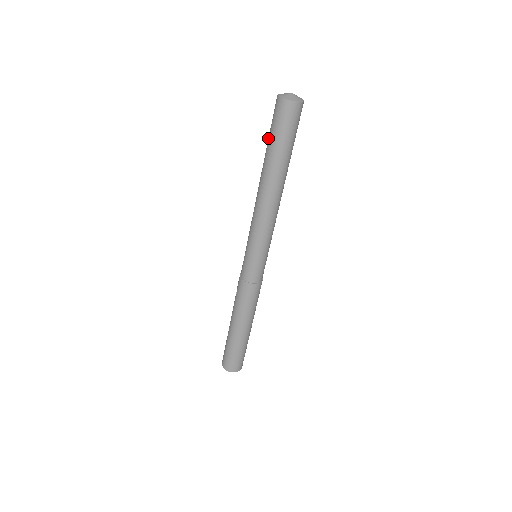
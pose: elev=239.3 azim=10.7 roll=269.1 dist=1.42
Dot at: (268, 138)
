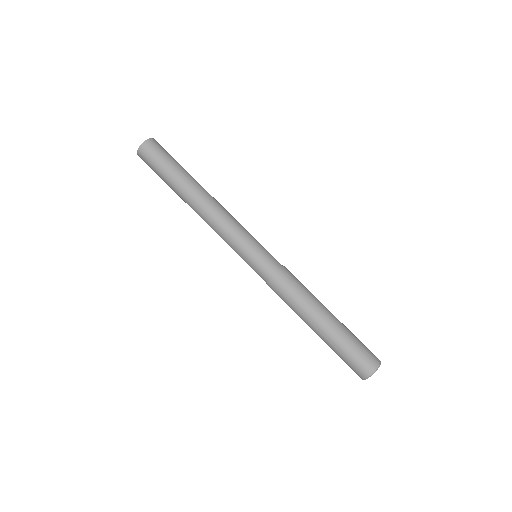
Dot at: occluded
